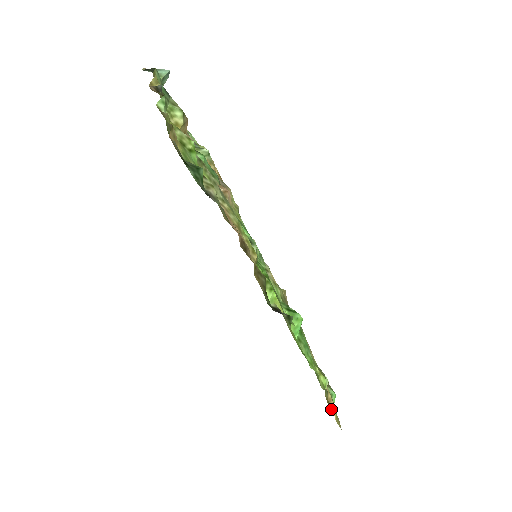
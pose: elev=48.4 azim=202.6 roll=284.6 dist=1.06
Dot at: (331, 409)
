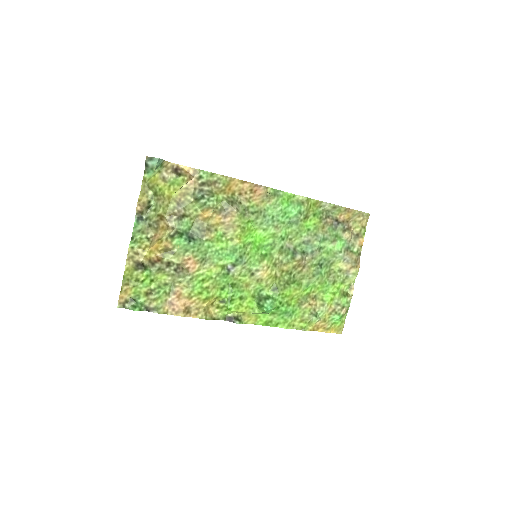
Dot at: (322, 330)
